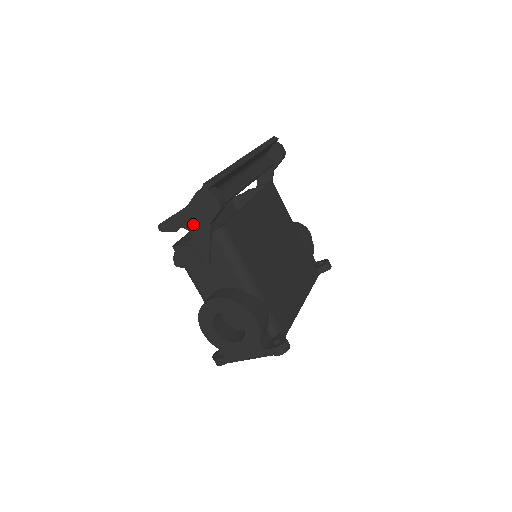
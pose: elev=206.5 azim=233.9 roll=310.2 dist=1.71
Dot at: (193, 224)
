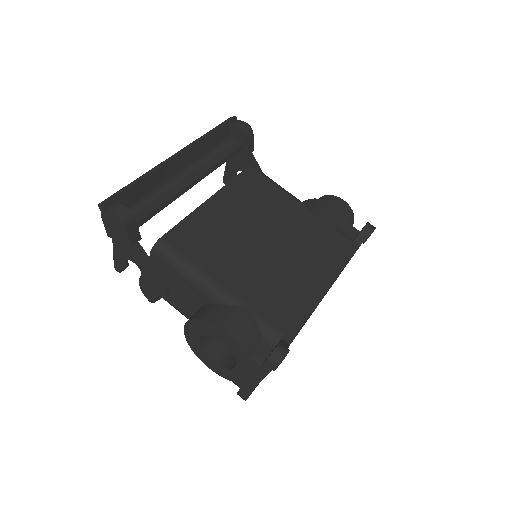
Dot at: (128, 252)
